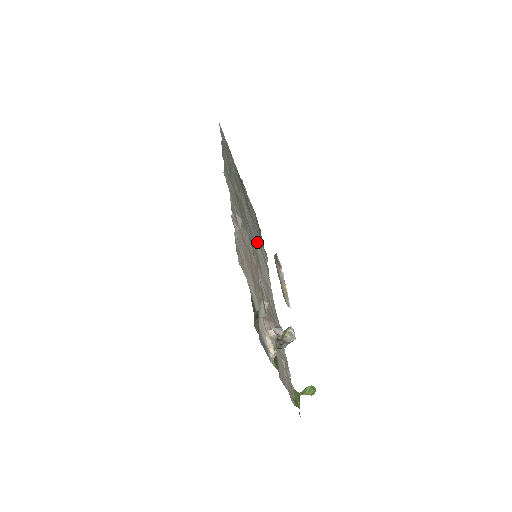
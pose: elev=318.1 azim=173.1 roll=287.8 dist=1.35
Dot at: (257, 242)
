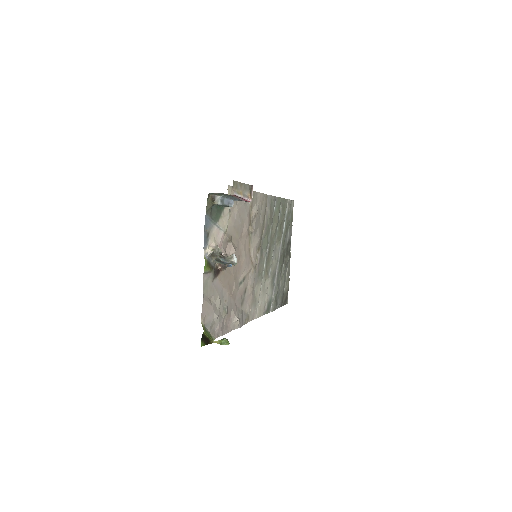
Dot at: (270, 280)
